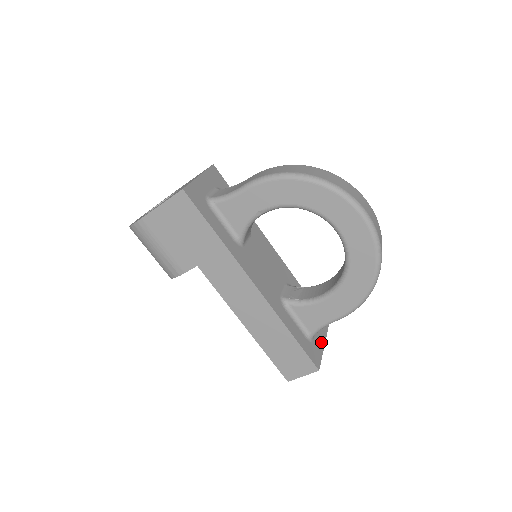
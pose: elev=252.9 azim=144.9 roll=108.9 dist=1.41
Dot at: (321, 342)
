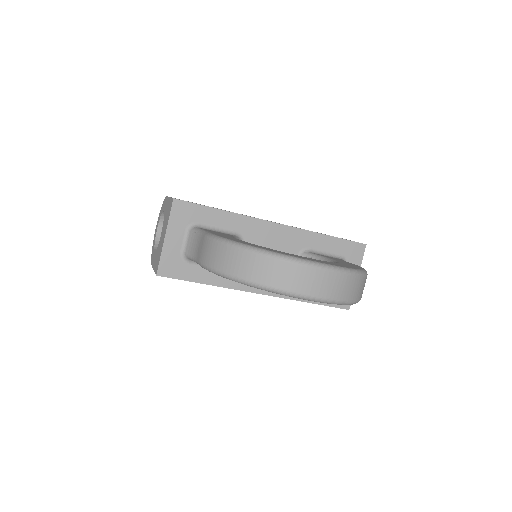
Dot at: occluded
